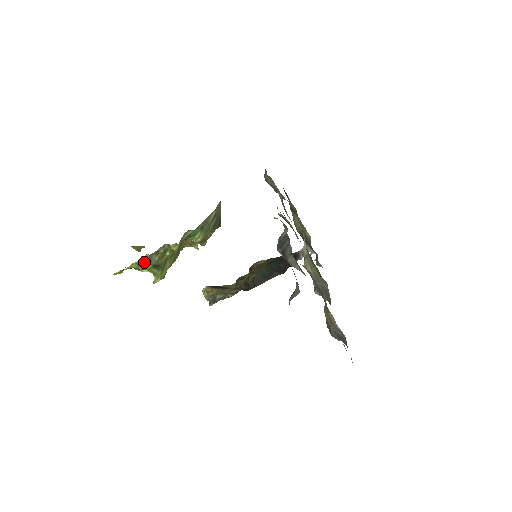
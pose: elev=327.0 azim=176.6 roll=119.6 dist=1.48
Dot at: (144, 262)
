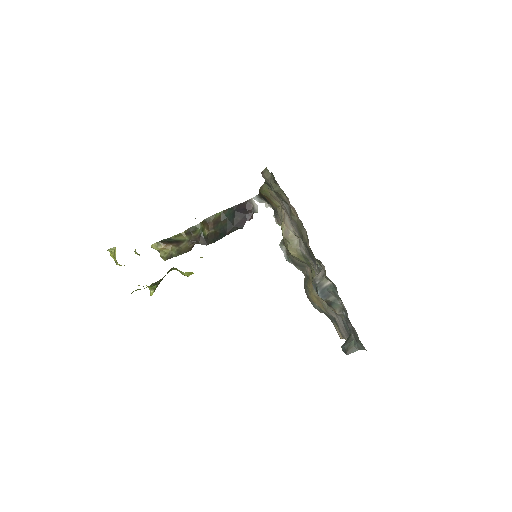
Dot at: occluded
